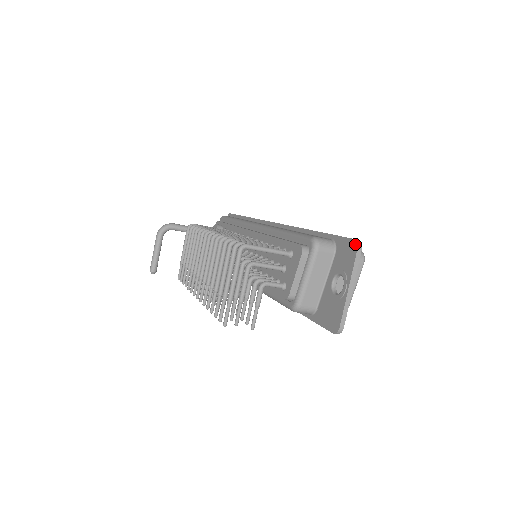
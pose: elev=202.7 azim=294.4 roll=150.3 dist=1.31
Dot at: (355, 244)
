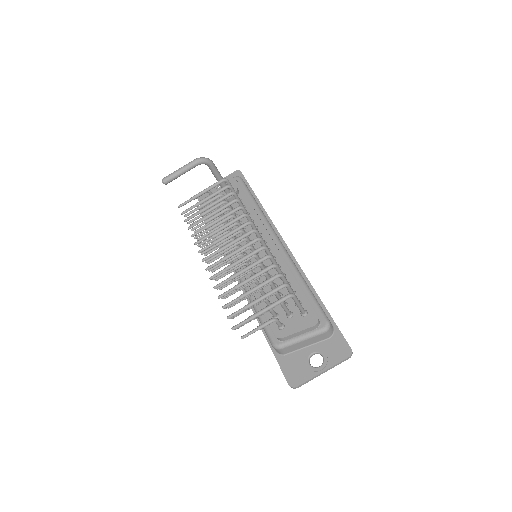
Dot at: (349, 352)
